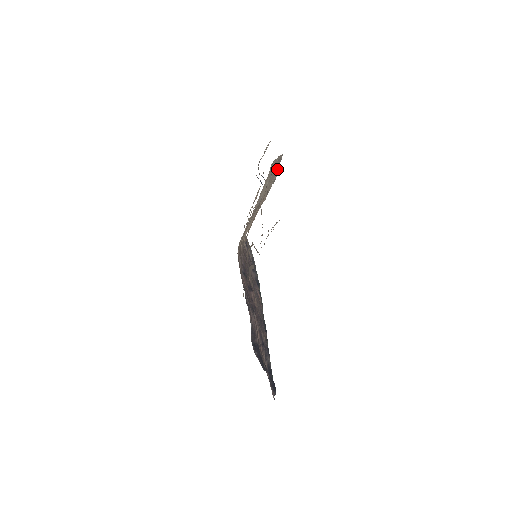
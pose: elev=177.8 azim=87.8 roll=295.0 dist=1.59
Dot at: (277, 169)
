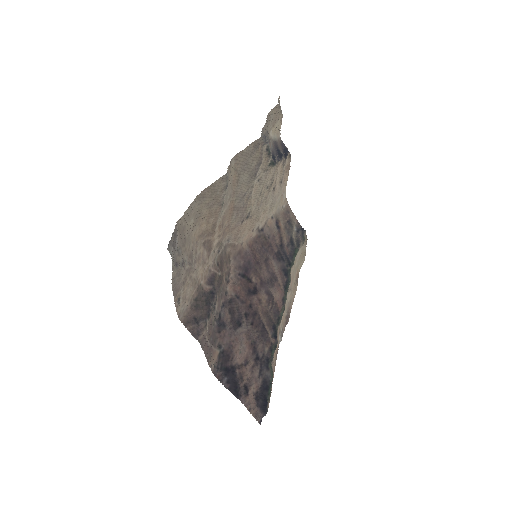
Dot at: (263, 154)
